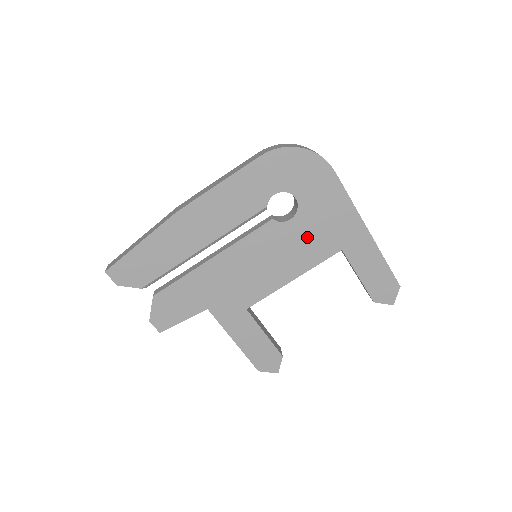
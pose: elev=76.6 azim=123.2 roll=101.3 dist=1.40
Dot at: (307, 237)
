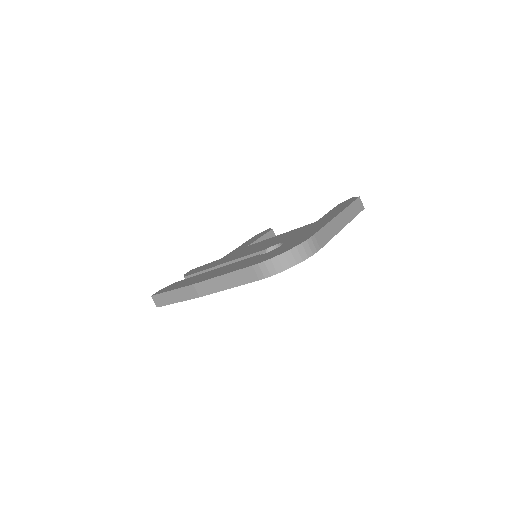
Dot at: occluded
